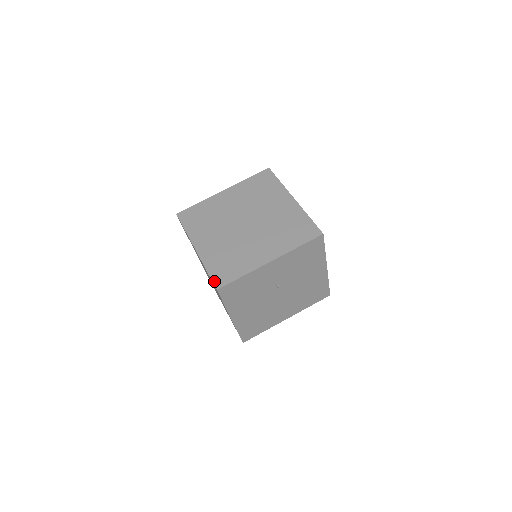
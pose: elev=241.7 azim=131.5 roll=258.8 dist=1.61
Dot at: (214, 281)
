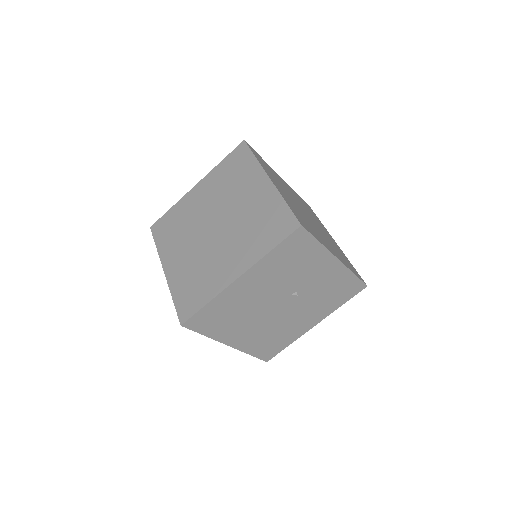
Dot at: (297, 217)
